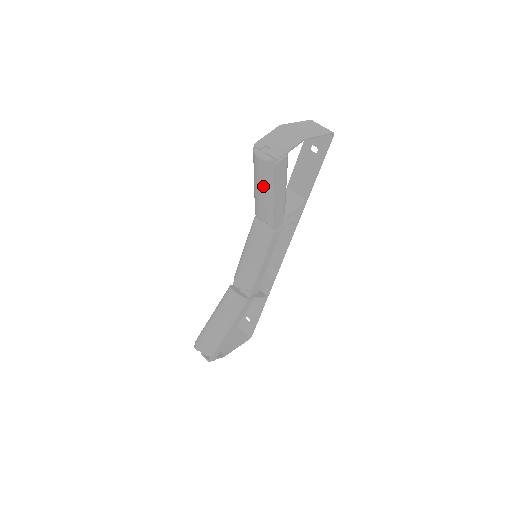
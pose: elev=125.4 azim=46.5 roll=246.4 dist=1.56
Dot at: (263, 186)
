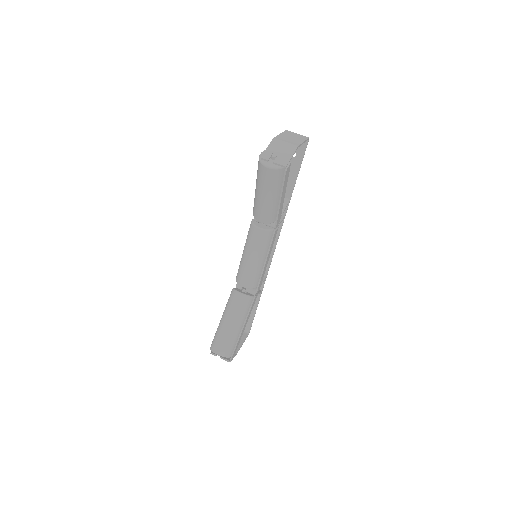
Dot at: (269, 192)
